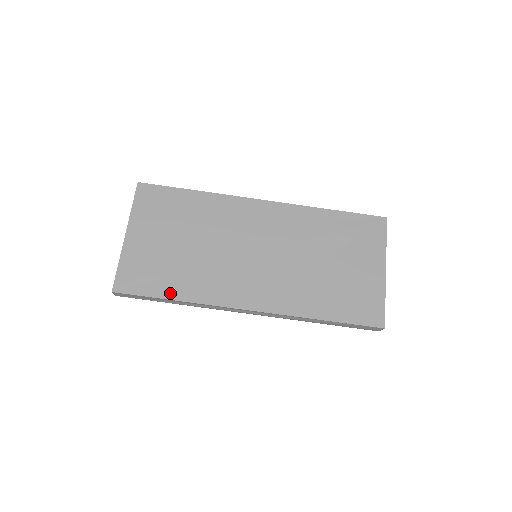
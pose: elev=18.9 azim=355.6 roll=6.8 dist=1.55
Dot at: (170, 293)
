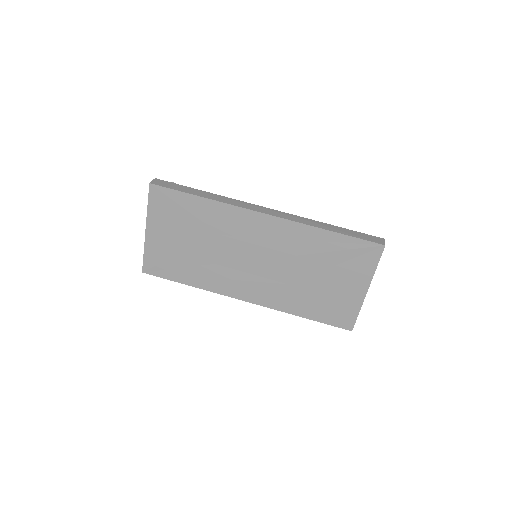
Dot at: (185, 280)
